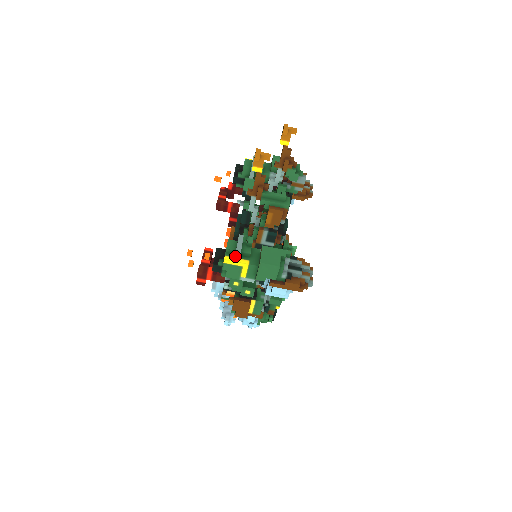
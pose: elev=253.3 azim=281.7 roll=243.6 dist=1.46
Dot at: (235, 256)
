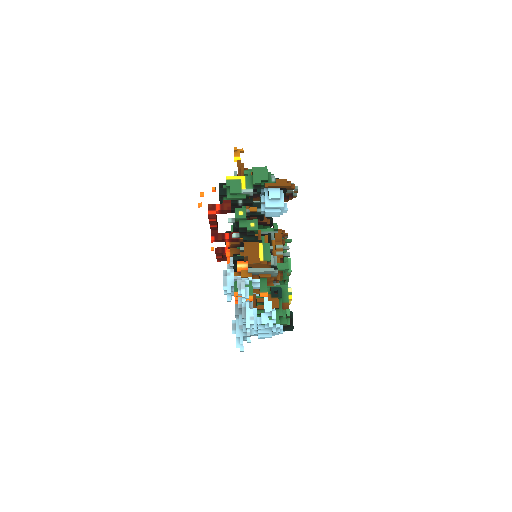
Dot at: (234, 177)
